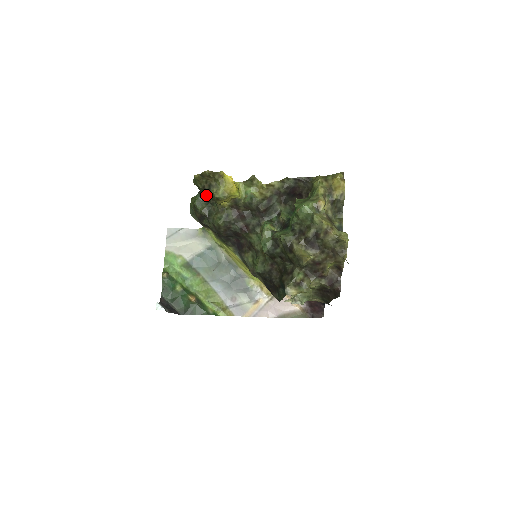
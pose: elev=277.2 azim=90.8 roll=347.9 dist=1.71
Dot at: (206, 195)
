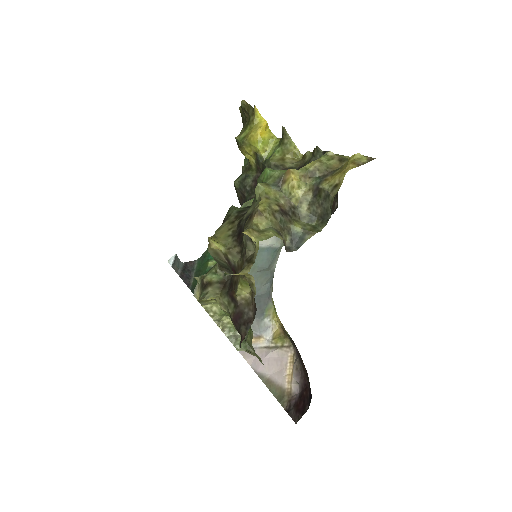
Dot at: occluded
